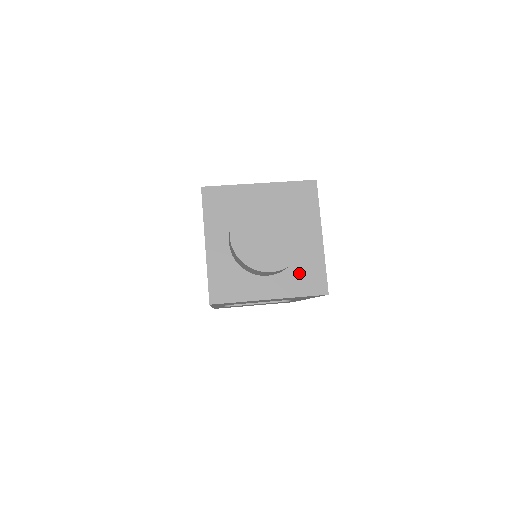
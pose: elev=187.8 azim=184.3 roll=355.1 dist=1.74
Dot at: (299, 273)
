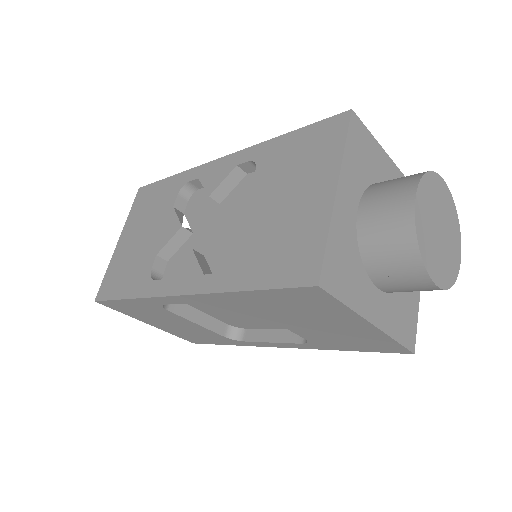
Dot at: (400, 307)
